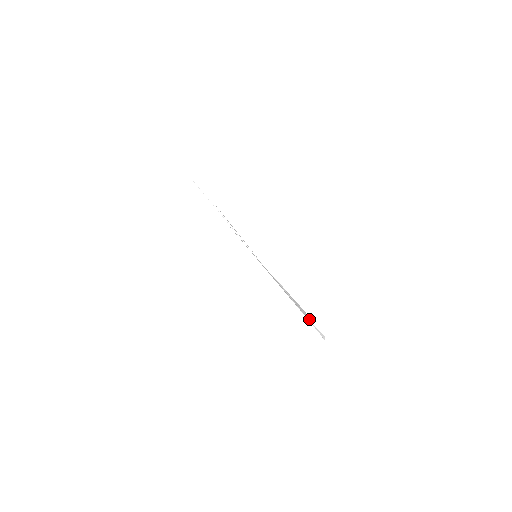
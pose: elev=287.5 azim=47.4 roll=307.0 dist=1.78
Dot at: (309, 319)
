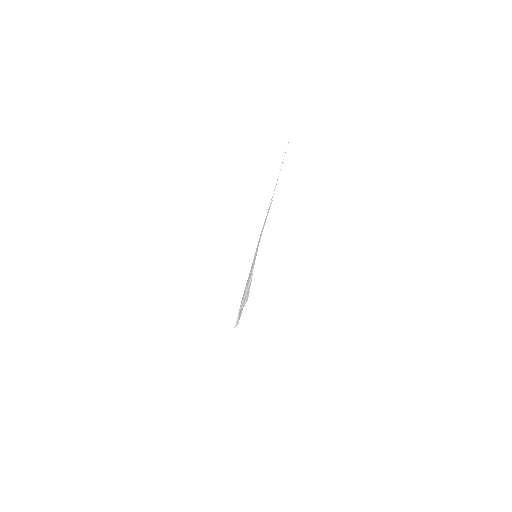
Dot at: occluded
